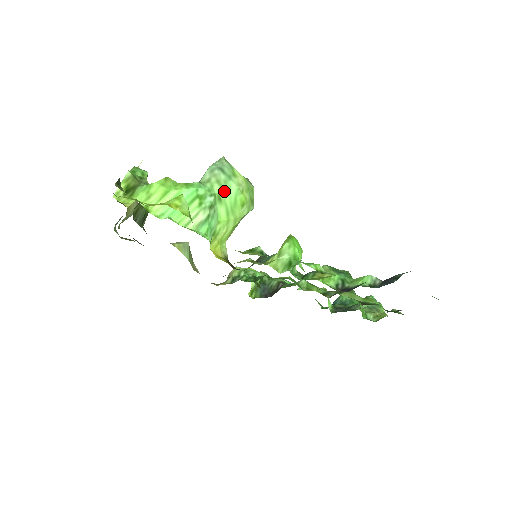
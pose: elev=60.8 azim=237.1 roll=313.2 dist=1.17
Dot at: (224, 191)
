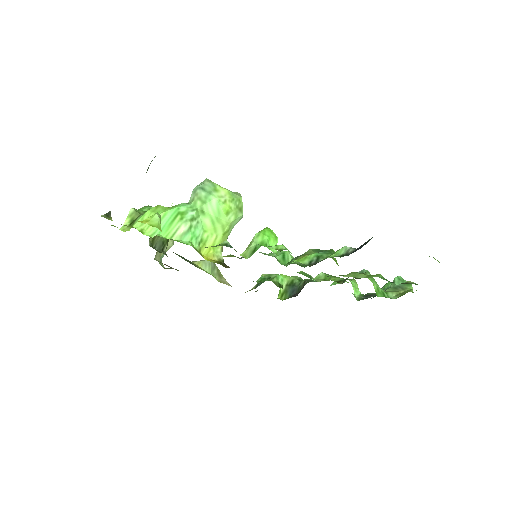
Dot at: (205, 205)
